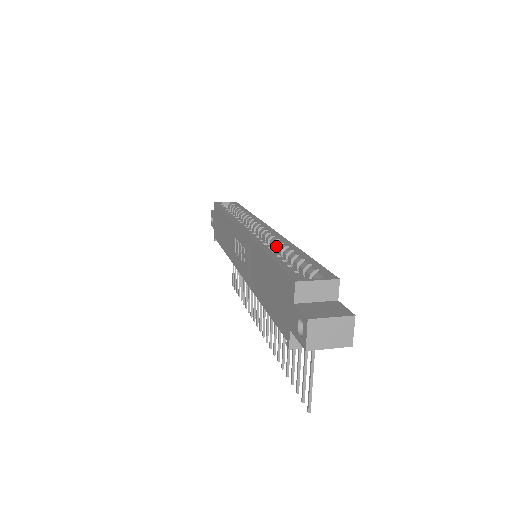
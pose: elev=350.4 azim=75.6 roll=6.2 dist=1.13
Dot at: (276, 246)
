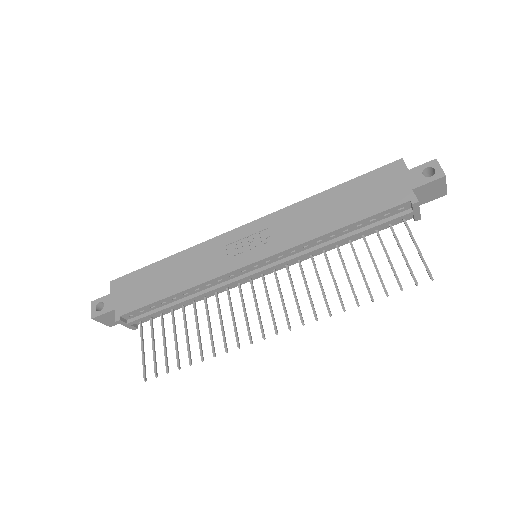
Dot at: occluded
